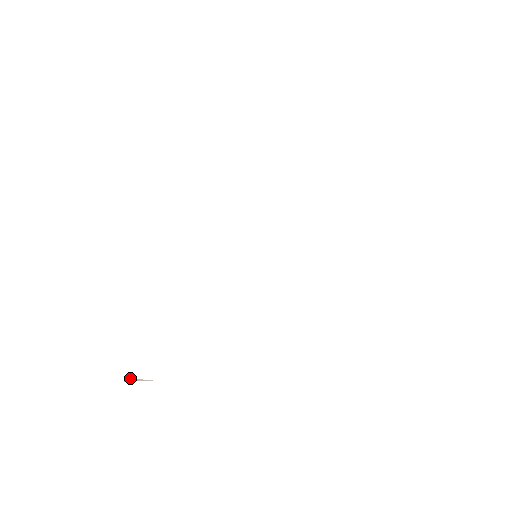
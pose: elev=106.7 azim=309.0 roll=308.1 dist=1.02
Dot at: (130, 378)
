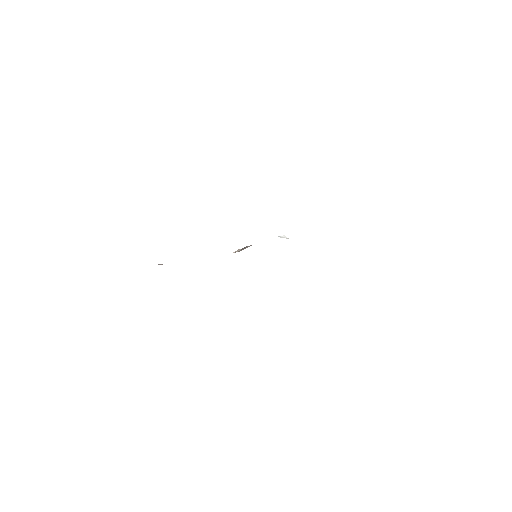
Dot at: occluded
